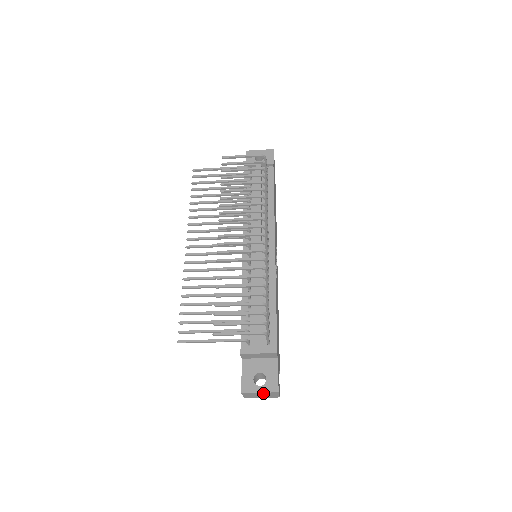
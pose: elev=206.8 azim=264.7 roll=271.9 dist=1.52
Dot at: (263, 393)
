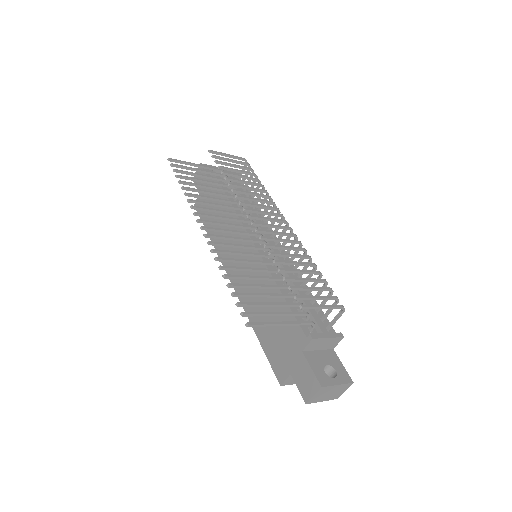
Dot at: (338, 387)
